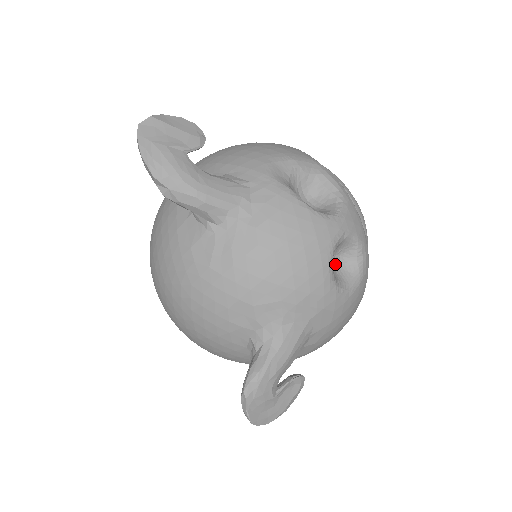
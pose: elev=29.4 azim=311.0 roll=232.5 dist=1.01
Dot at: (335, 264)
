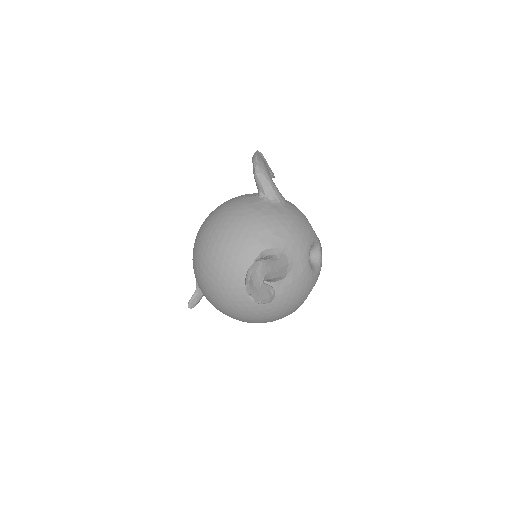
Dot at: occluded
